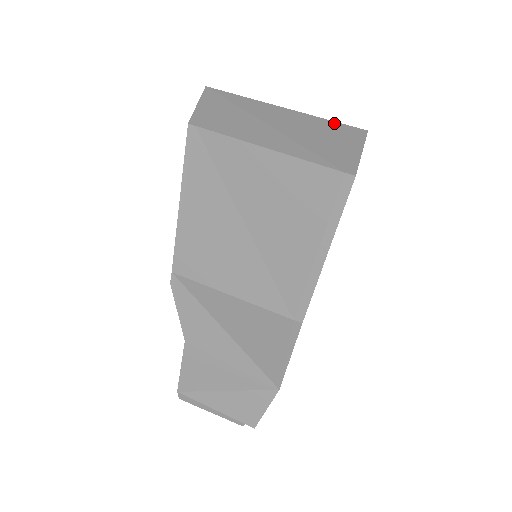
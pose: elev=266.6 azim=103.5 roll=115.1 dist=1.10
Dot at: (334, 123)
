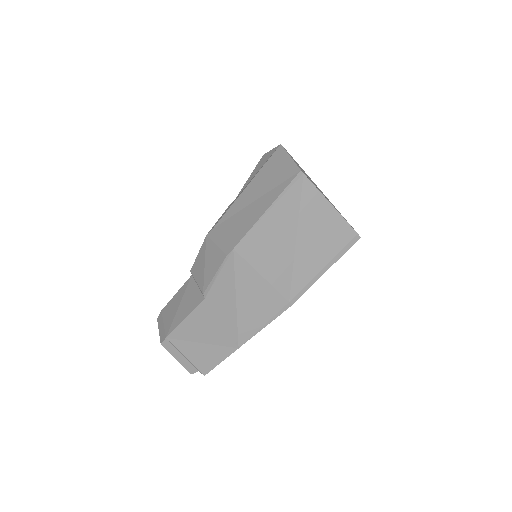
Dot at: occluded
